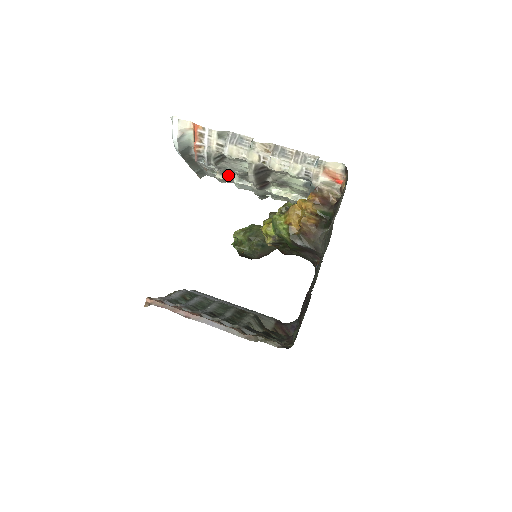
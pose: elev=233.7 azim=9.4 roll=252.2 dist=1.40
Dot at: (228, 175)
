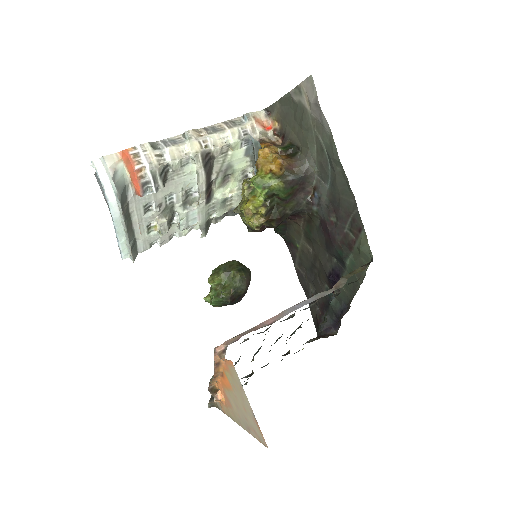
Dot at: (169, 214)
